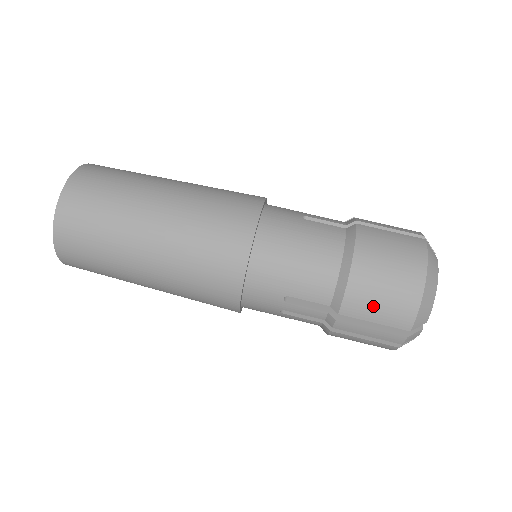
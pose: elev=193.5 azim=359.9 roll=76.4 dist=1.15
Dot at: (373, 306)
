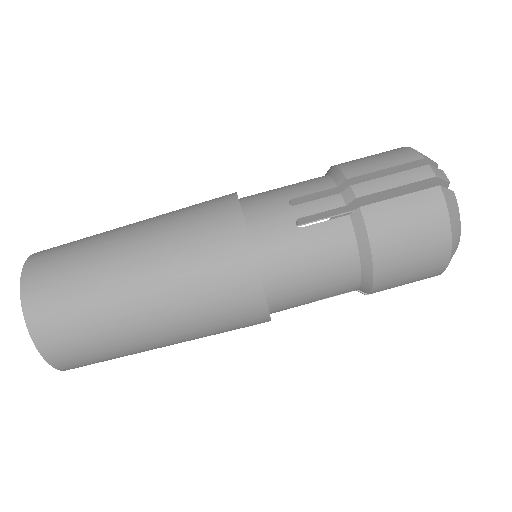
Dot at: (402, 281)
